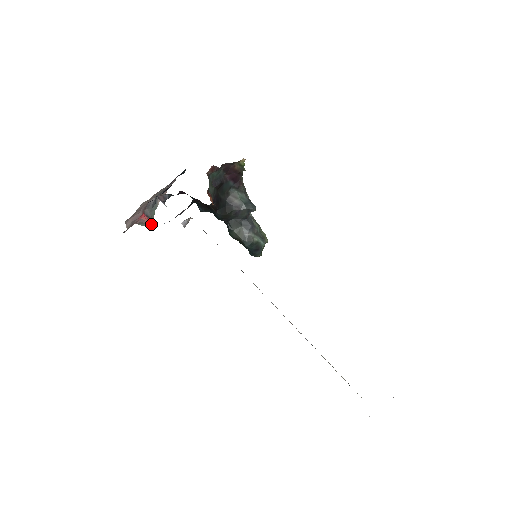
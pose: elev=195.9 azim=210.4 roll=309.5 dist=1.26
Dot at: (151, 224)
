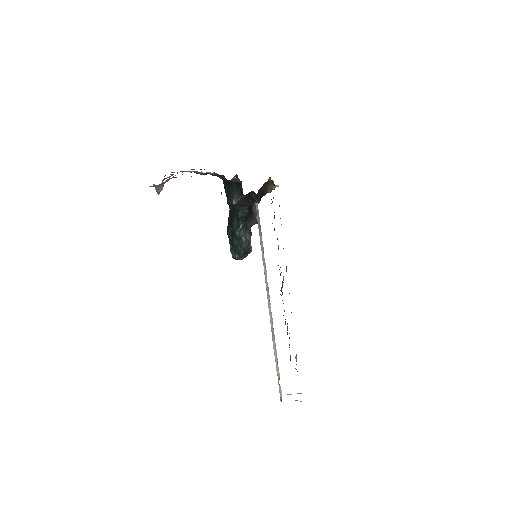
Dot at: (159, 193)
